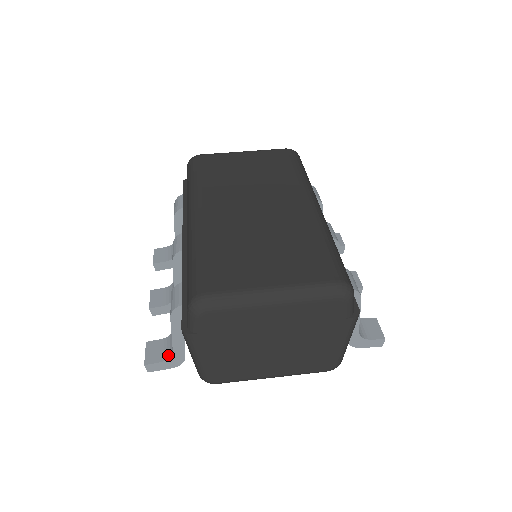
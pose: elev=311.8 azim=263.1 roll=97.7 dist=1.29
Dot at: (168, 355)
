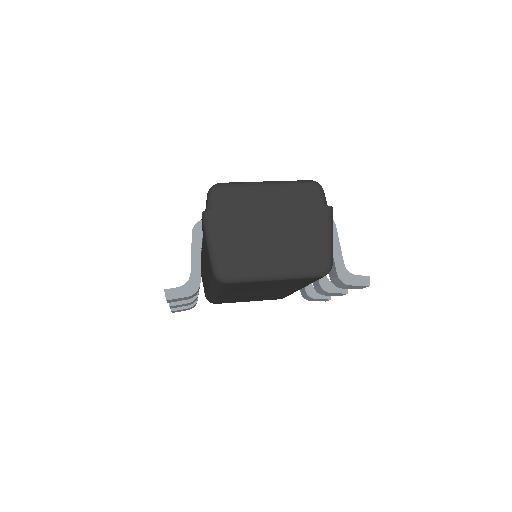
Dot at: (186, 283)
